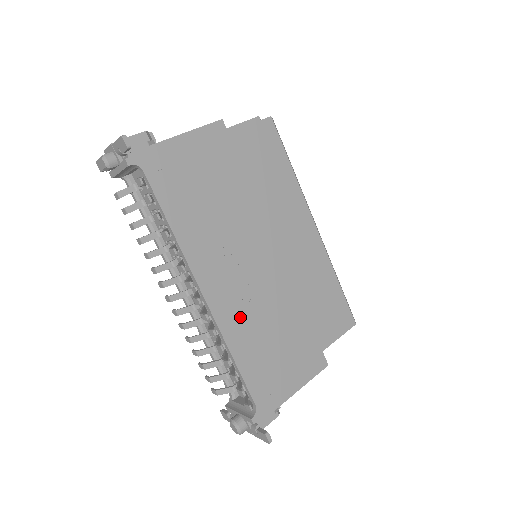
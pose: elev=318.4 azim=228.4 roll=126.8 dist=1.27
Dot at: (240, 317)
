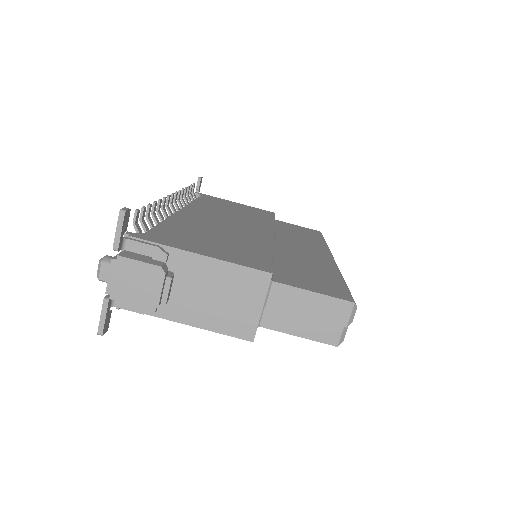
Dot at: occluded
